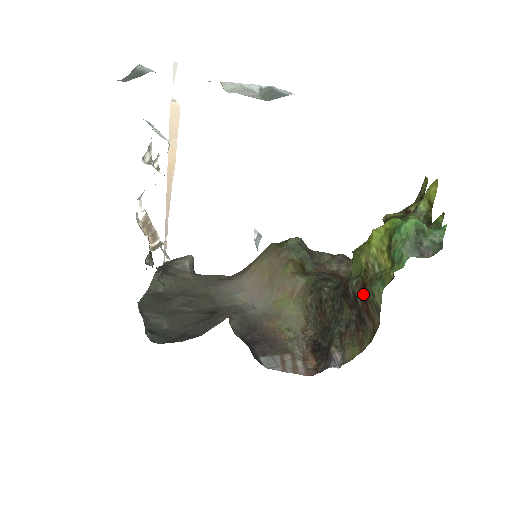
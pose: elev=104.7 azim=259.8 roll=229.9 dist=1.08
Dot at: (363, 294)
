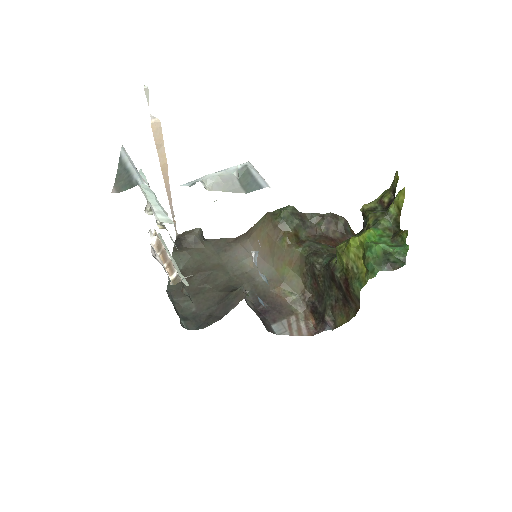
Dot at: (346, 286)
